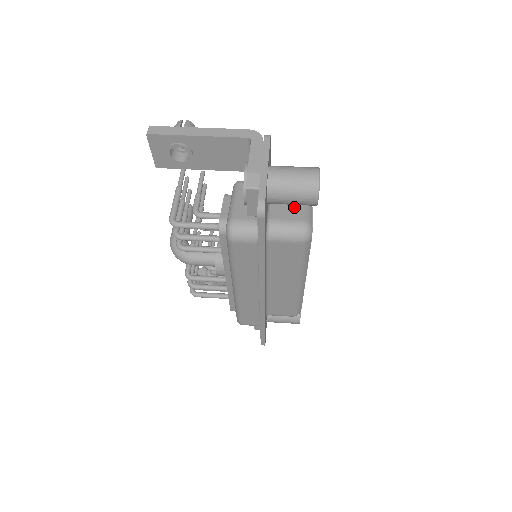
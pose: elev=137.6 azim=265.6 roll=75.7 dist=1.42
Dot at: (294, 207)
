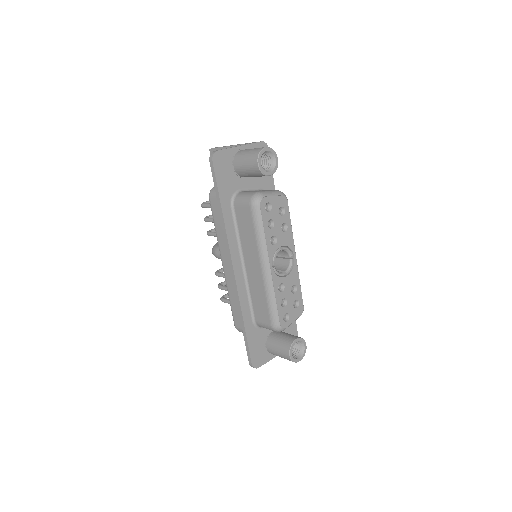
Dot at: occluded
